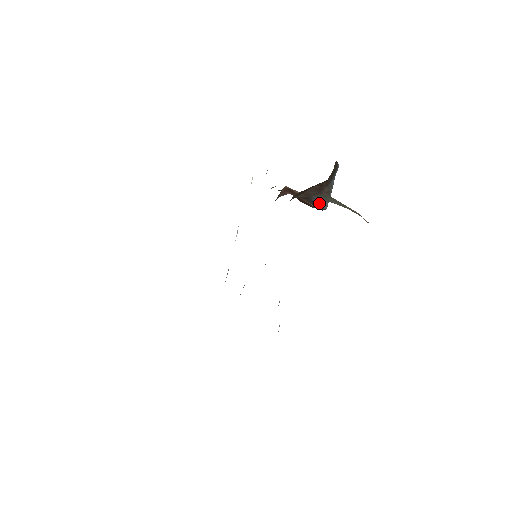
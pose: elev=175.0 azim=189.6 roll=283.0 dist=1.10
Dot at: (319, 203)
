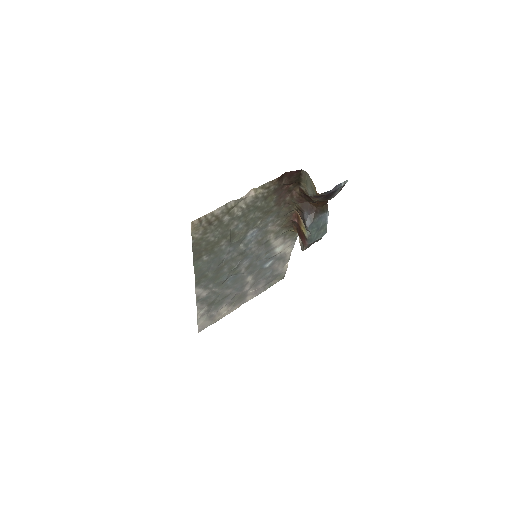
Dot at: (306, 219)
